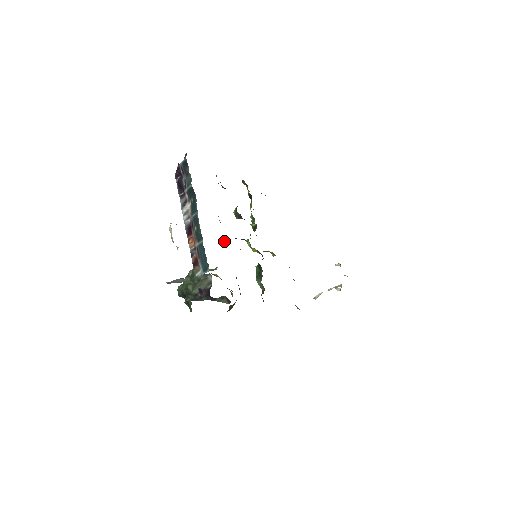
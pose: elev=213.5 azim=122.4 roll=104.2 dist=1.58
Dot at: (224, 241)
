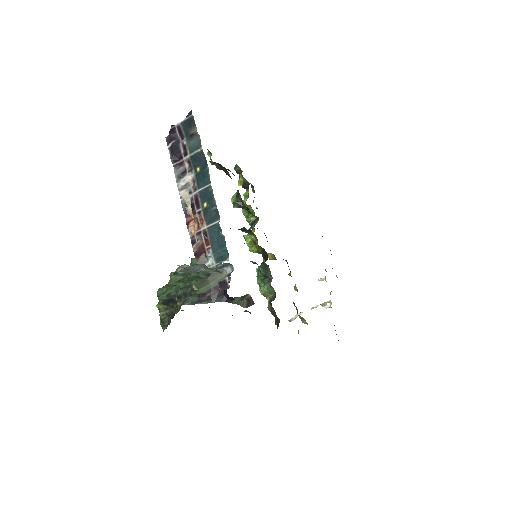
Dot at: occluded
